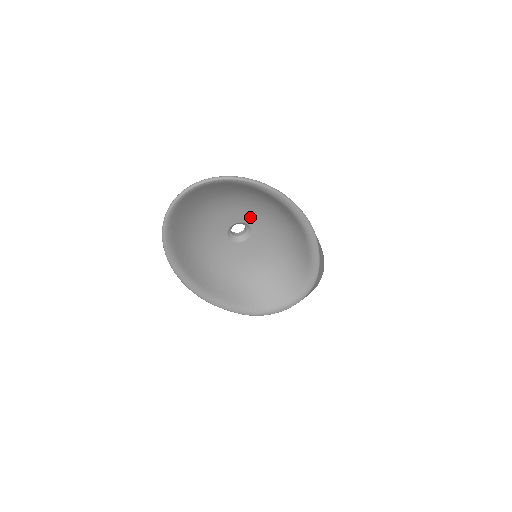
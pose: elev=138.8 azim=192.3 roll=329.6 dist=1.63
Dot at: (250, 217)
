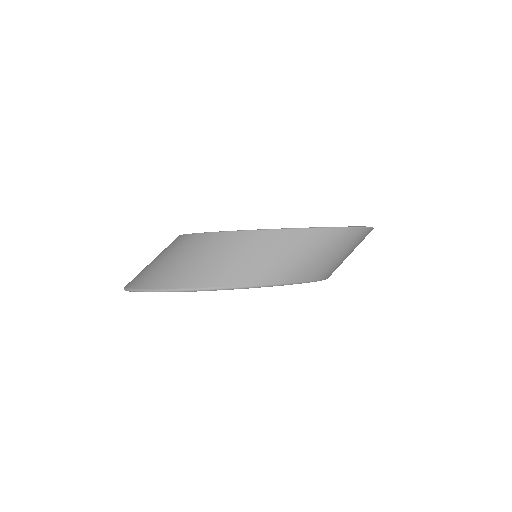
Dot at: occluded
